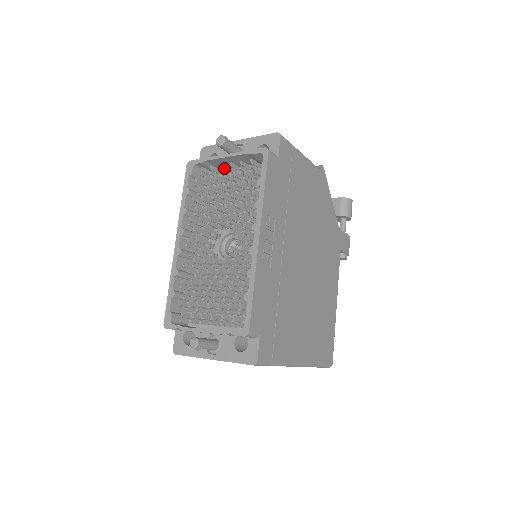
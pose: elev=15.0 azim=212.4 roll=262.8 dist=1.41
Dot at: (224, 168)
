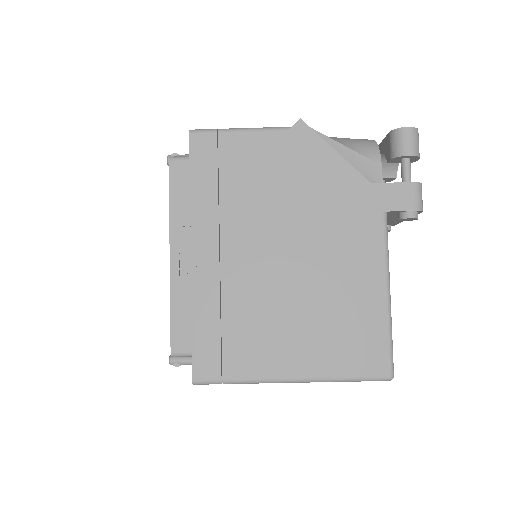
Dot at: occluded
